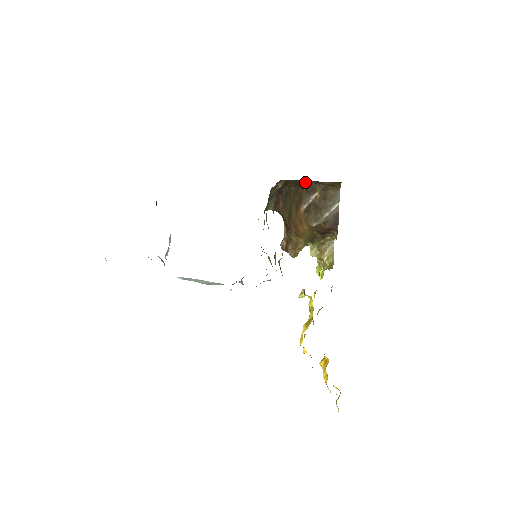
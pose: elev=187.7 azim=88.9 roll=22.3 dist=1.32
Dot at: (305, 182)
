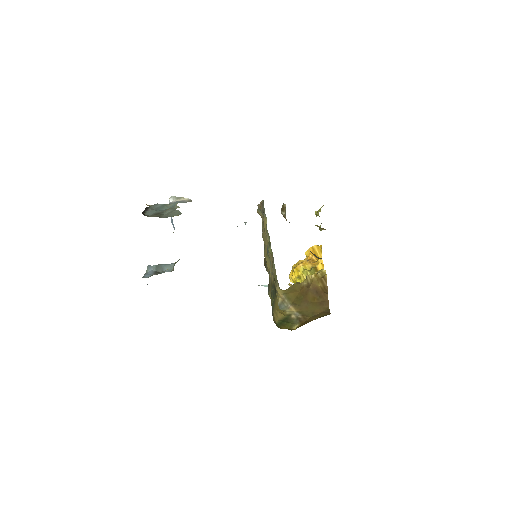
Dot at: occluded
